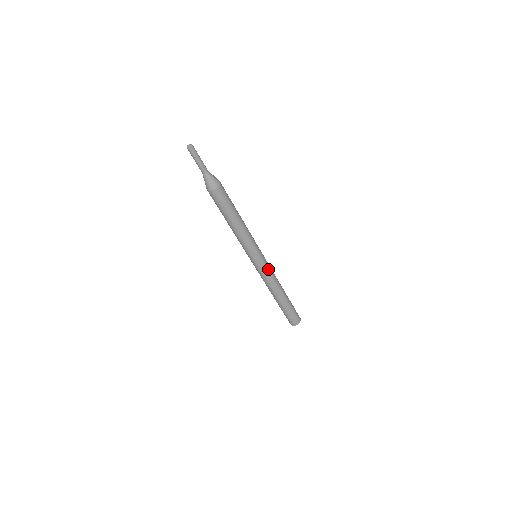
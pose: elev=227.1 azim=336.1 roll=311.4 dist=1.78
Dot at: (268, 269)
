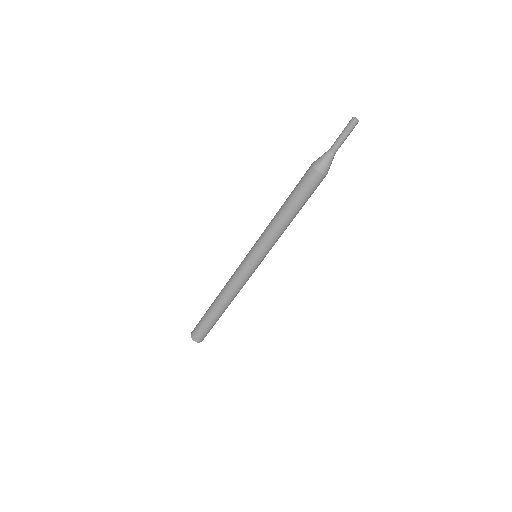
Dot at: occluded
